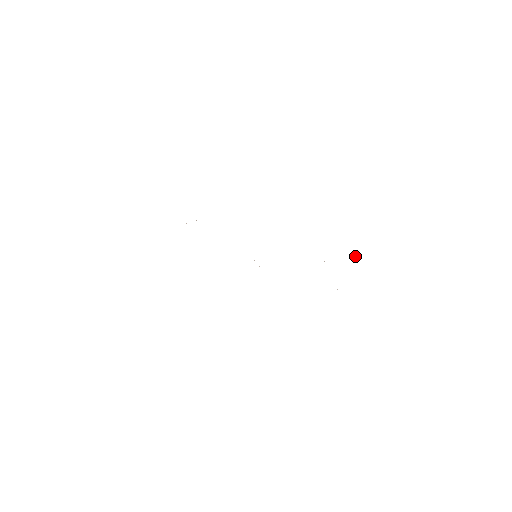
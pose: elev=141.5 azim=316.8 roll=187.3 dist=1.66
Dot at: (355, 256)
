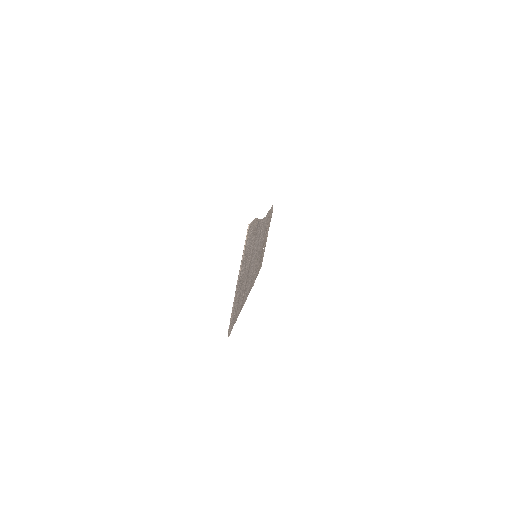
Dot at: (248, 230)
